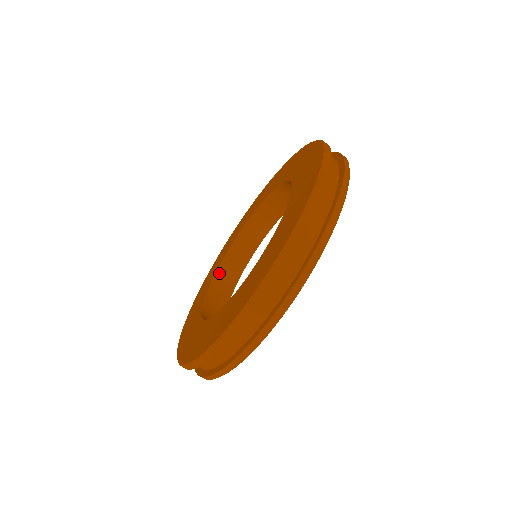
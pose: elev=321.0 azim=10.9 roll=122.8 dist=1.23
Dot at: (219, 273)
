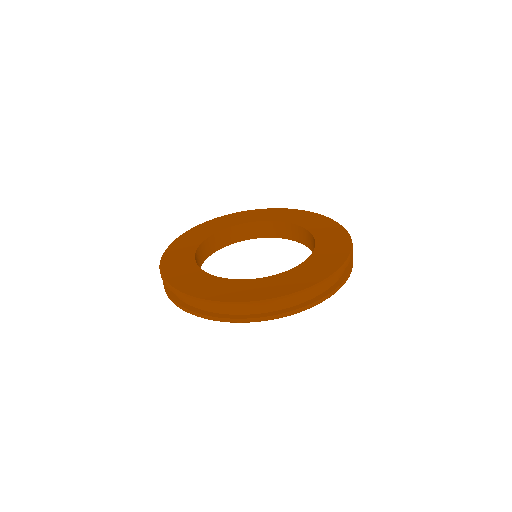
Dot at: (252, 224)
